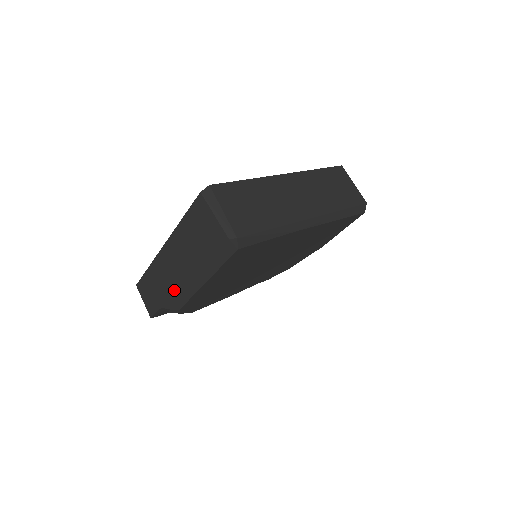
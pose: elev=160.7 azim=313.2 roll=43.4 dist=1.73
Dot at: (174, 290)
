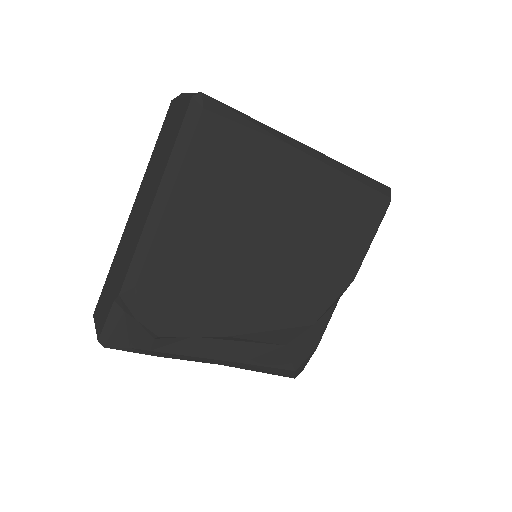
Dot at: (131, 250)
